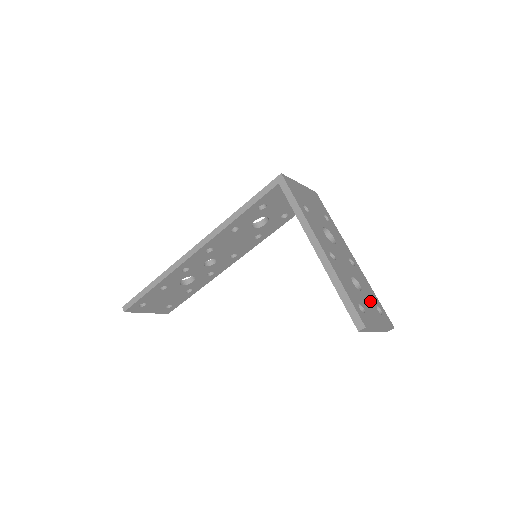
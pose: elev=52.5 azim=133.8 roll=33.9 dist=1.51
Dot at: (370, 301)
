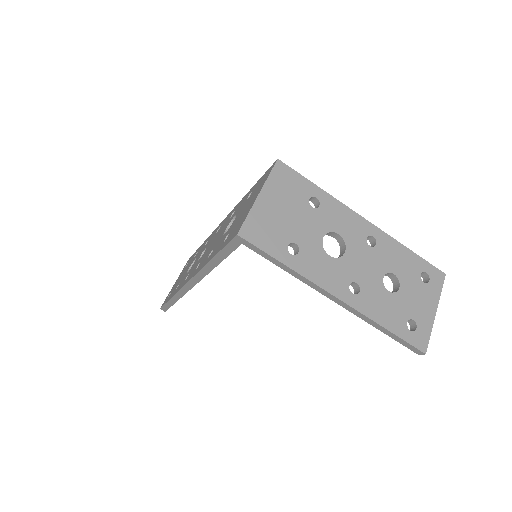
Dot at: (413, 283)
